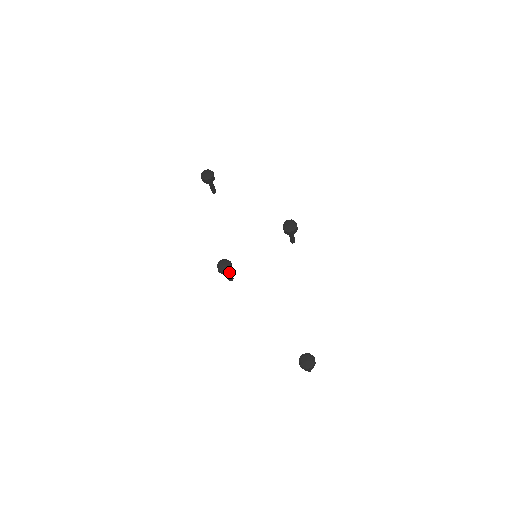
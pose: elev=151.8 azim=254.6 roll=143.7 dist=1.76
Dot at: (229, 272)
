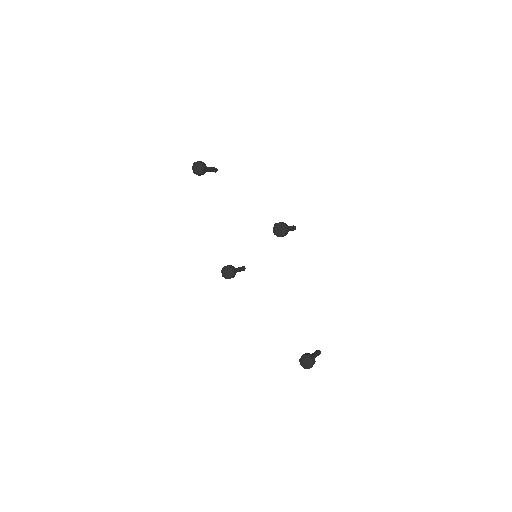
Dot at: (233, 277)
